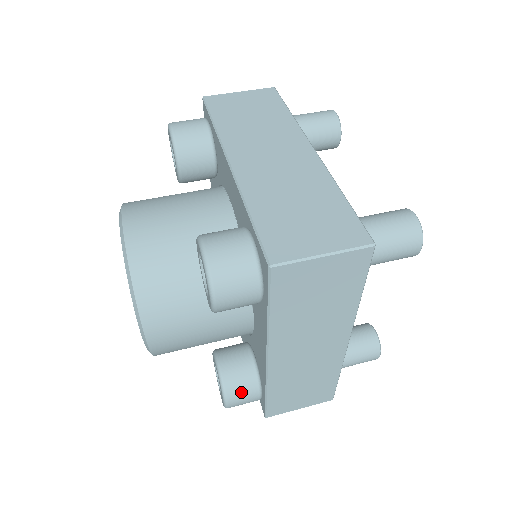
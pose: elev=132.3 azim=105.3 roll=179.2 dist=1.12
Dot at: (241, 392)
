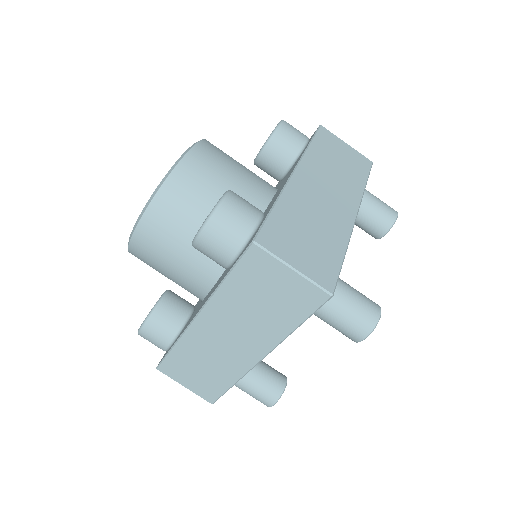
Dot at: occluded
